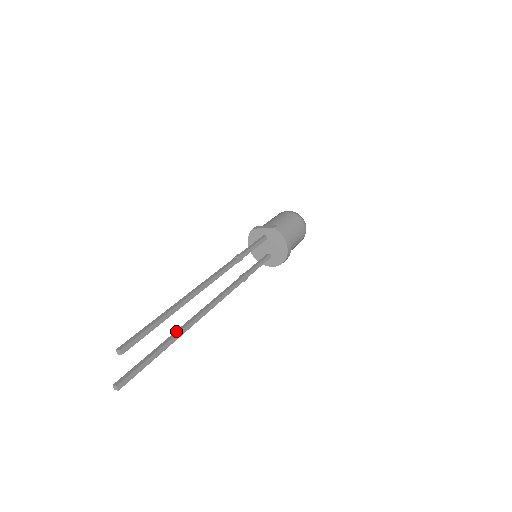
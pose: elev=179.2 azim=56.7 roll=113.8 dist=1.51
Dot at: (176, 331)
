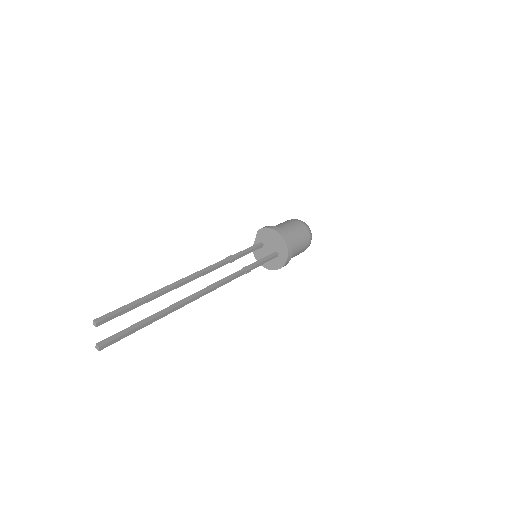
Dot at: (168, 309)
